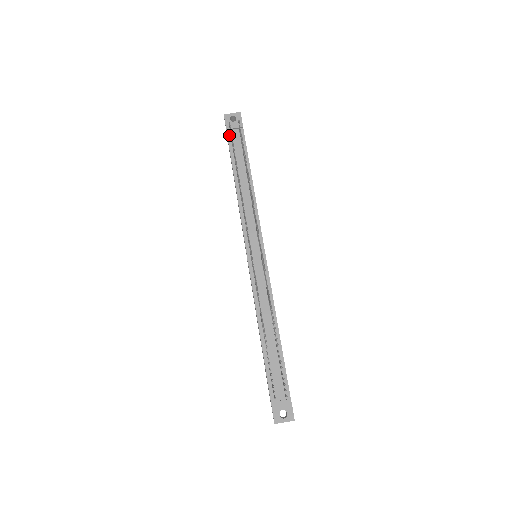
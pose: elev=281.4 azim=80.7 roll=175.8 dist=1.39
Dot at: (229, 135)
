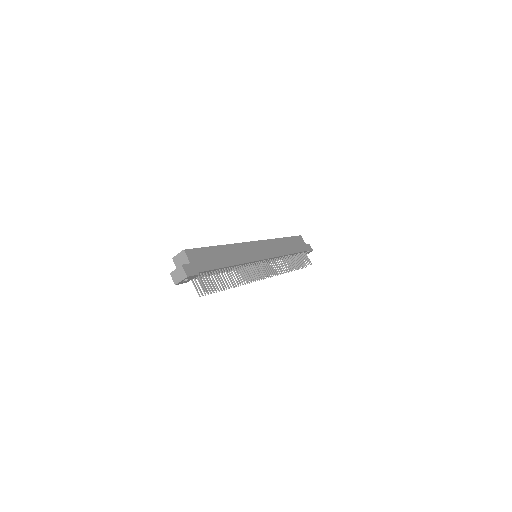
Dot at: occluded
